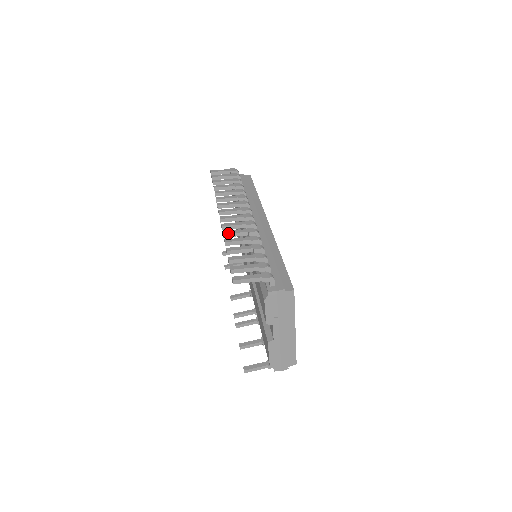
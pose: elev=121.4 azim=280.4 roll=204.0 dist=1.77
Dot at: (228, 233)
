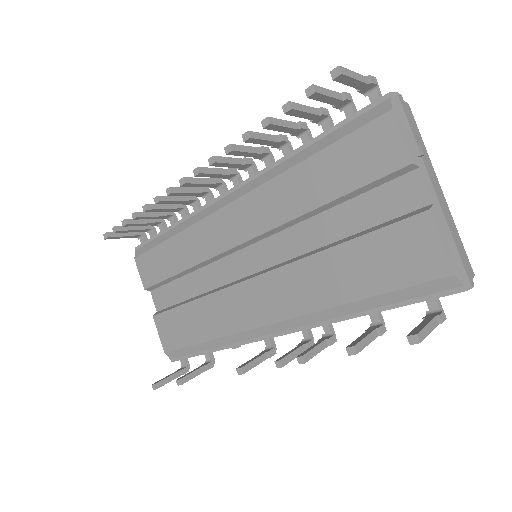
Dot at: (235, 144)
